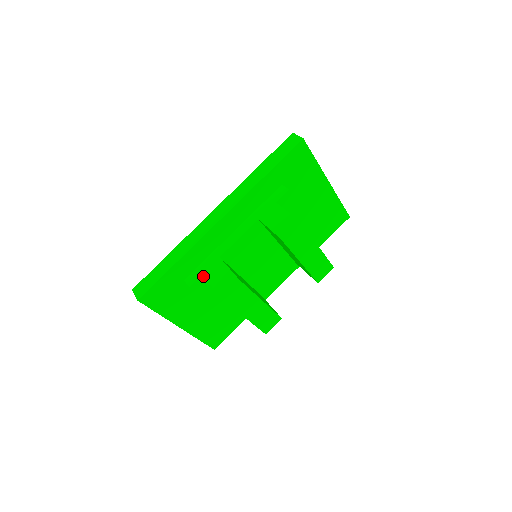
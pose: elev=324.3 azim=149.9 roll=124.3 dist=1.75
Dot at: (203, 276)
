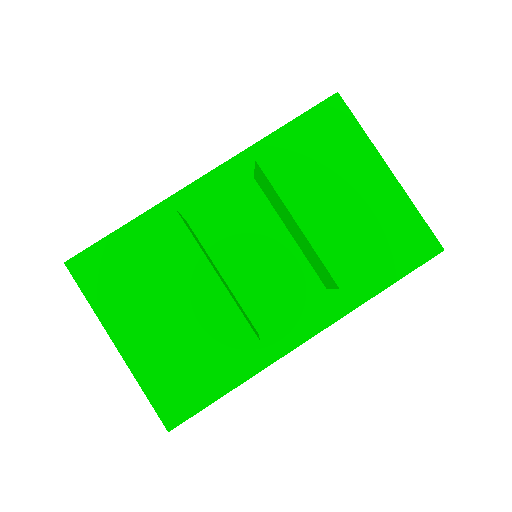
Dot at: occluded
